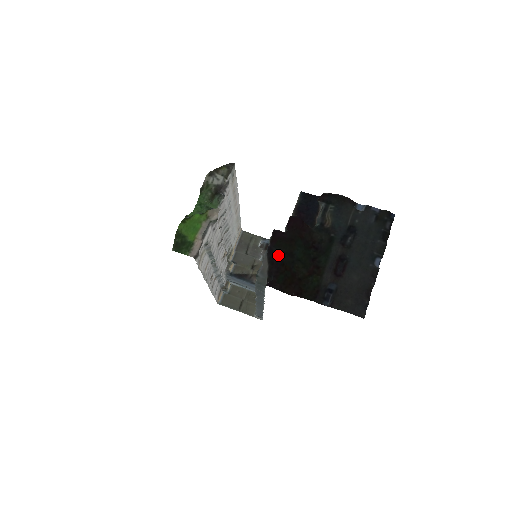
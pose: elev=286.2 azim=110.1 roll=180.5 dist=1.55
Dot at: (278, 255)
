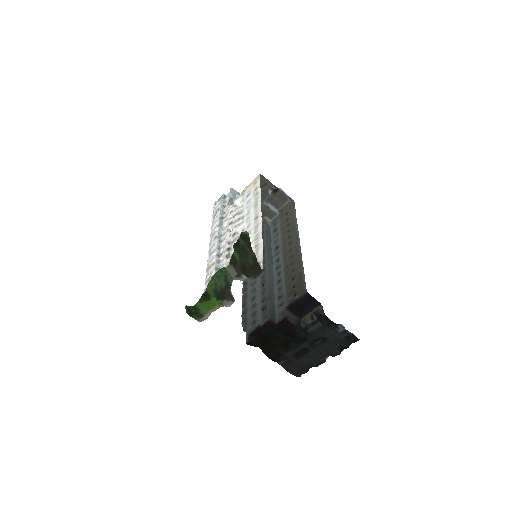
Dot at: (264, 332)
